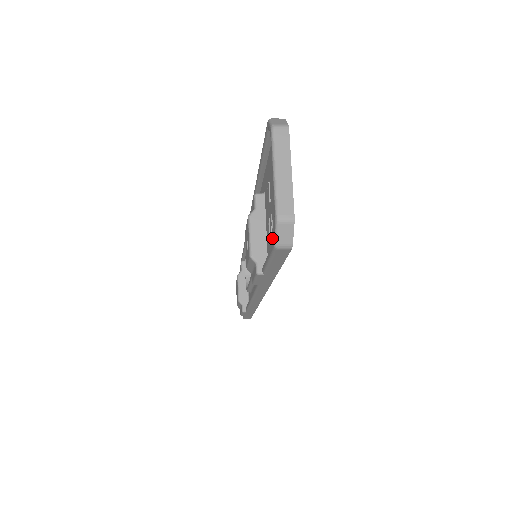
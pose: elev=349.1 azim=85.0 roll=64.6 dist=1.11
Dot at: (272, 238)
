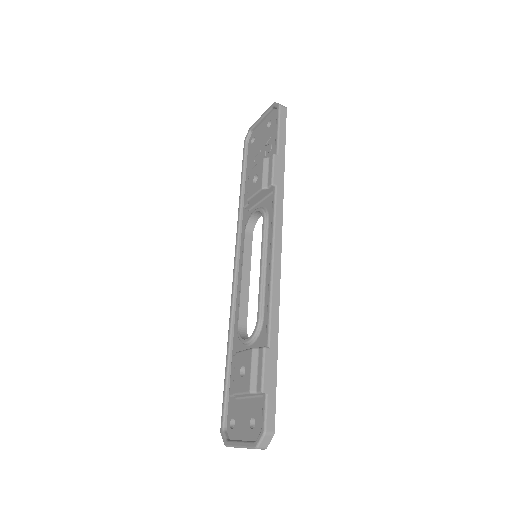
Dot at: (273, 139)
